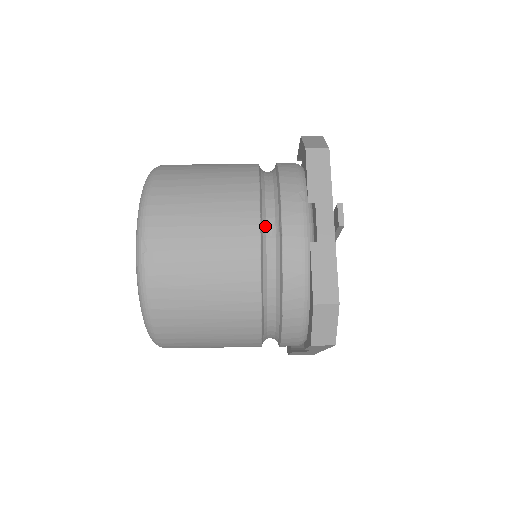
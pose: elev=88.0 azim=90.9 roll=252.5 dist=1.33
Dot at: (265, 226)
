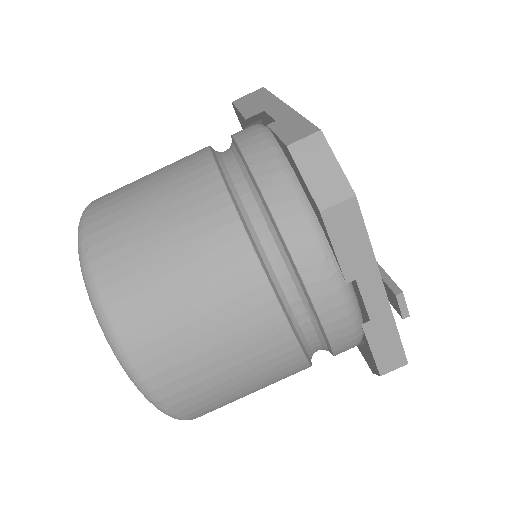
Dot at: (293, 316)
